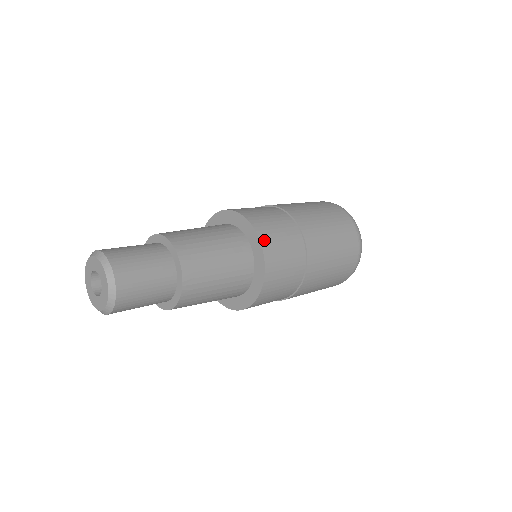
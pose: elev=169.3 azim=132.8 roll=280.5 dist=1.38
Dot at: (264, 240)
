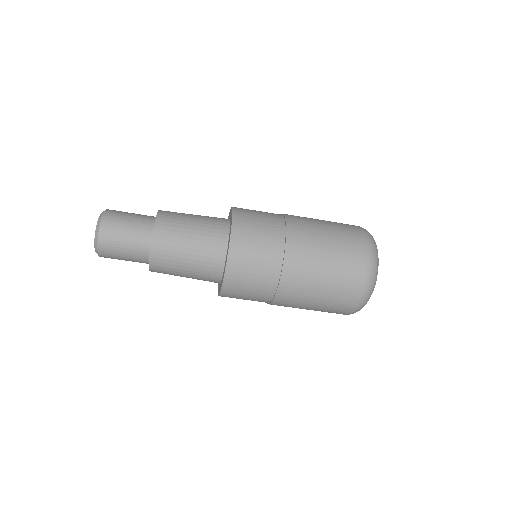
Dot at: (237, 209)
